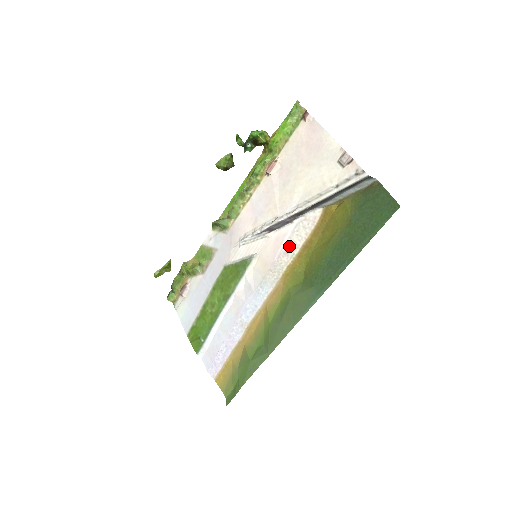
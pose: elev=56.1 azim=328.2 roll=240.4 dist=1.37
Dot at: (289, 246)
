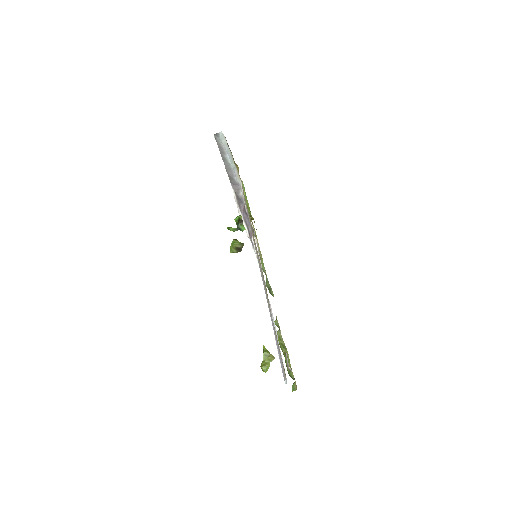
Dot at: (249, 220)
